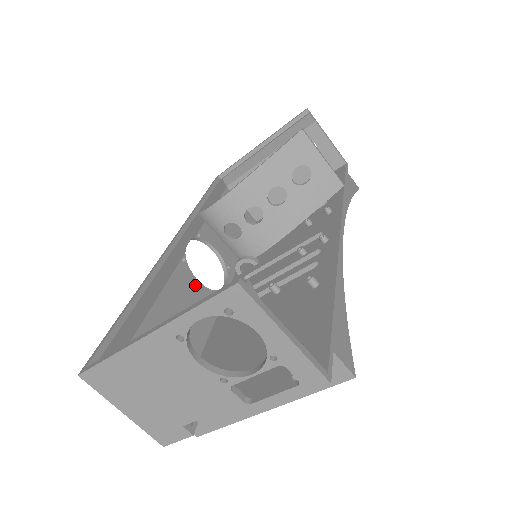
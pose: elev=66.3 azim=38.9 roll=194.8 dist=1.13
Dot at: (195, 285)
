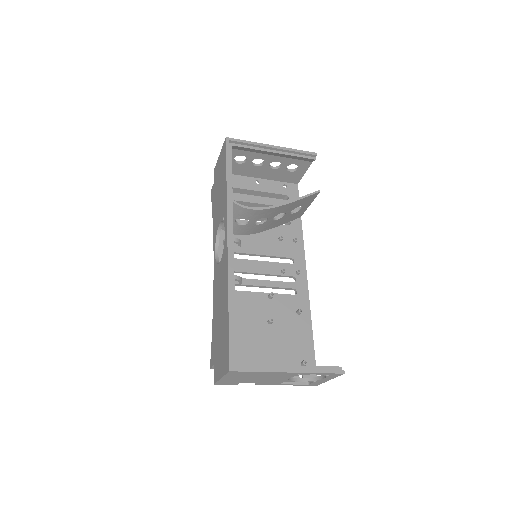
Dot at: occluded
